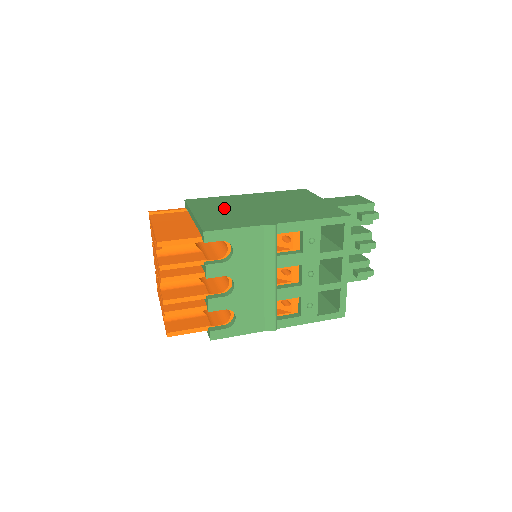
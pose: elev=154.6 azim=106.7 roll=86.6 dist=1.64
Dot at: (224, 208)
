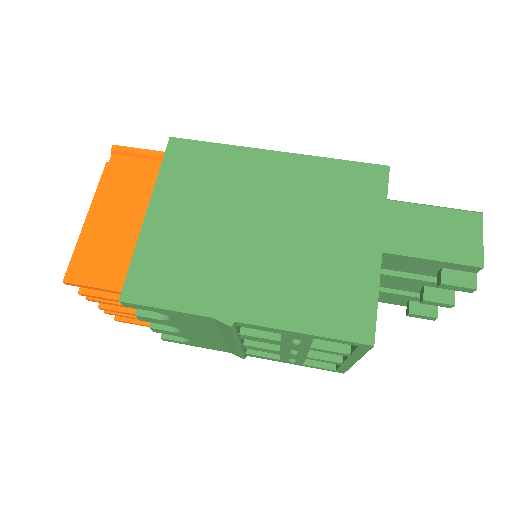
Dot at: (202, 209)
